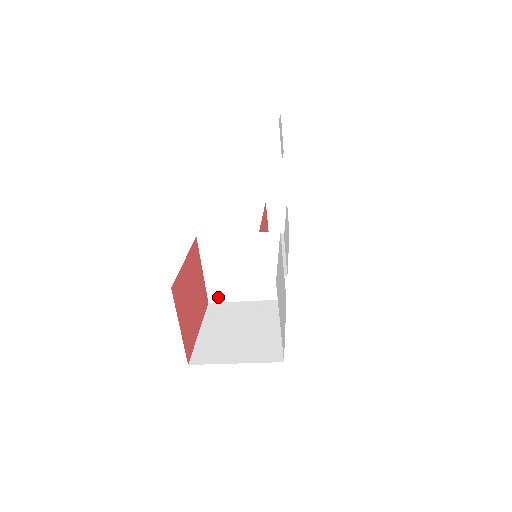
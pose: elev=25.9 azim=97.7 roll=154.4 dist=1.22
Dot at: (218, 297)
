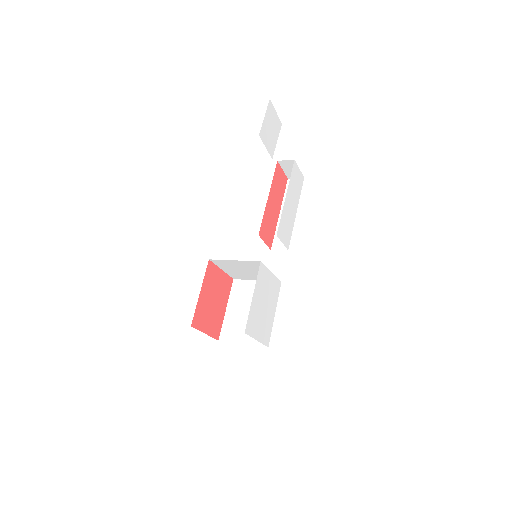
Dot at: (238, 278)
